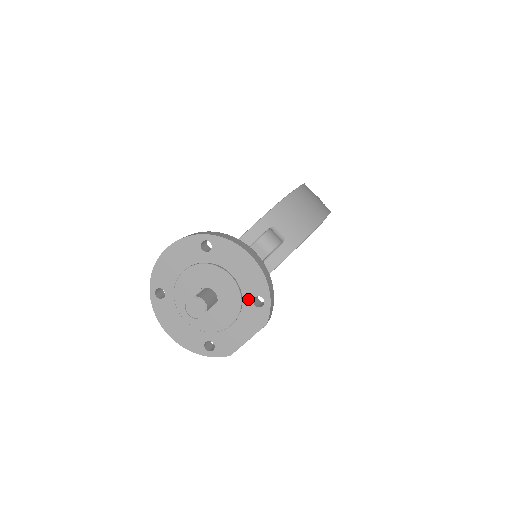
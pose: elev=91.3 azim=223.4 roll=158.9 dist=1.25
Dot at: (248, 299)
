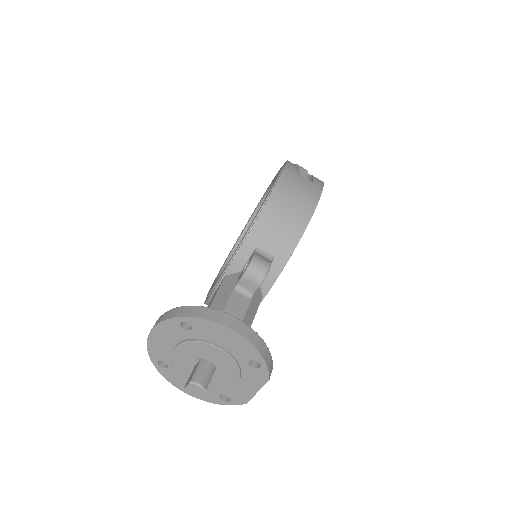
Dot at: (244, 363)
